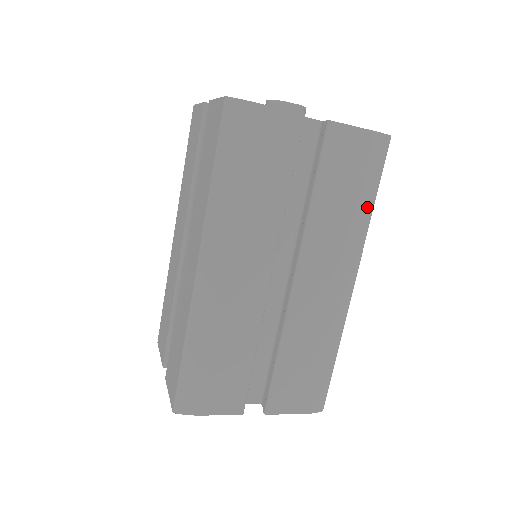
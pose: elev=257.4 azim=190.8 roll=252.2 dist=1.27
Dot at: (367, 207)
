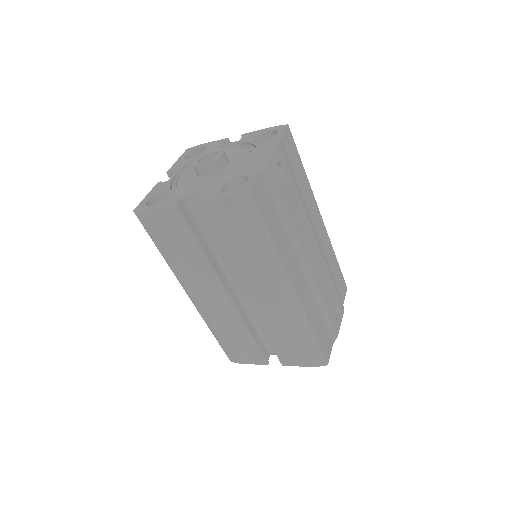
Dot at: (264, 245)
